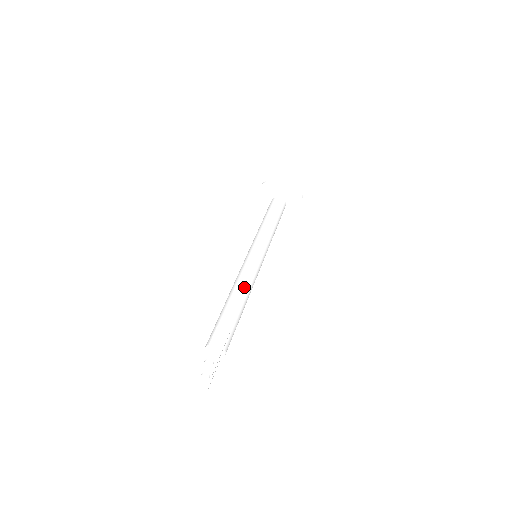
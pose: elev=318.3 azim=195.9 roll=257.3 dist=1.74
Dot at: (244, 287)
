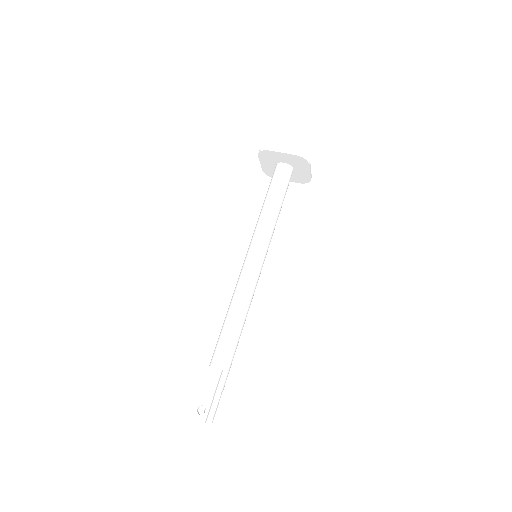
Dot at: (238, 308)
